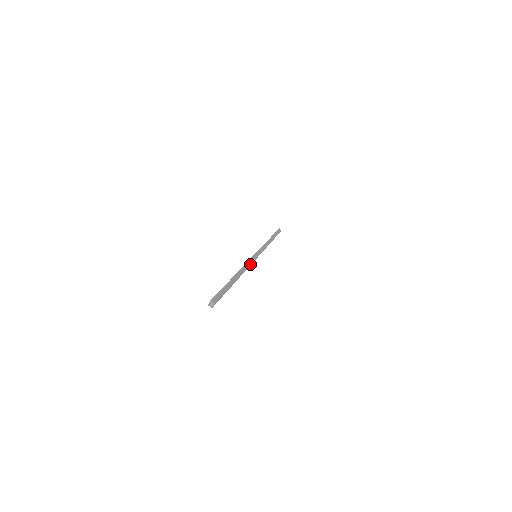
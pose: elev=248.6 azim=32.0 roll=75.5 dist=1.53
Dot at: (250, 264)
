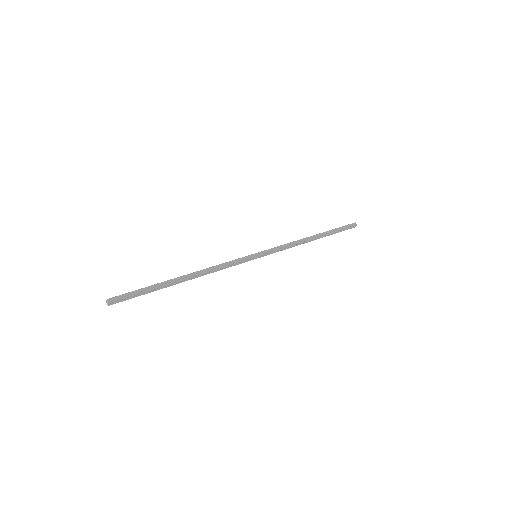
Dot at: (227, 266)
